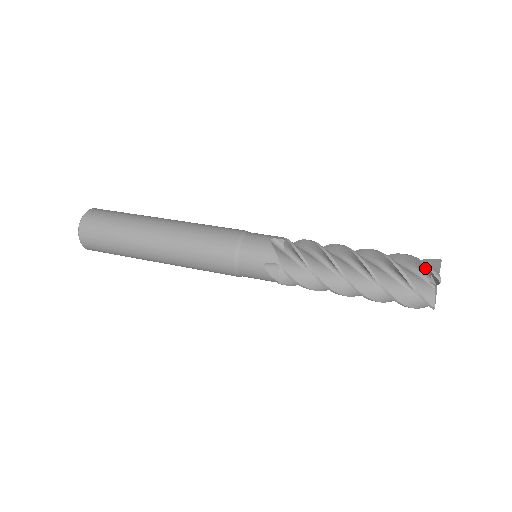
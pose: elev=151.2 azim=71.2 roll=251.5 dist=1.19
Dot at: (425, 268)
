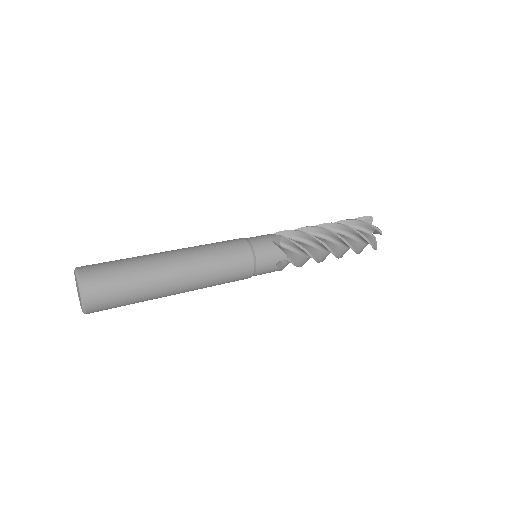
Dot at: (371, 227)
